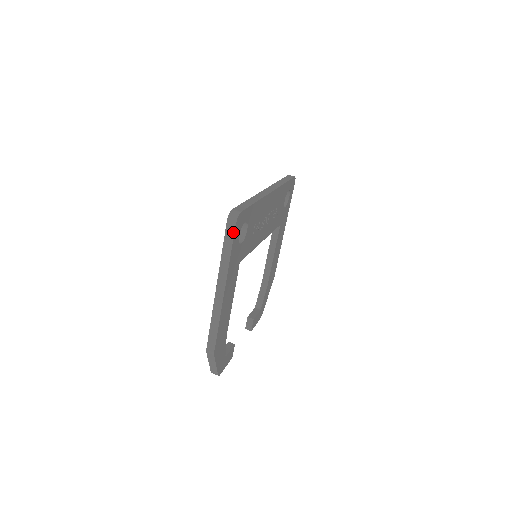
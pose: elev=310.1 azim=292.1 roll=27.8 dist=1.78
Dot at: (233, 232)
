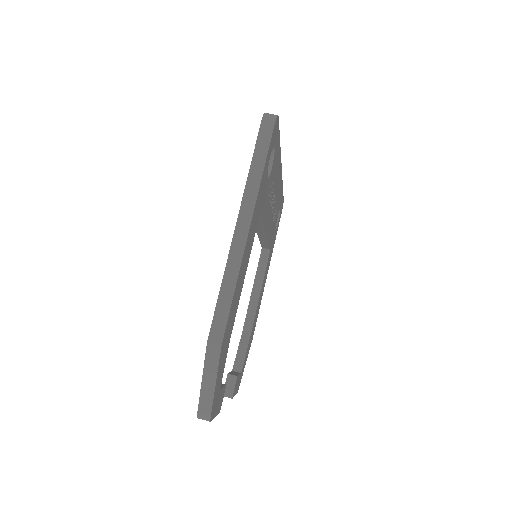
Dot at: (270, 134)
